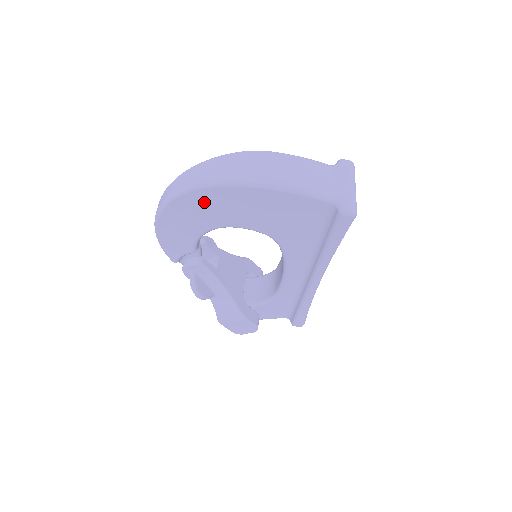
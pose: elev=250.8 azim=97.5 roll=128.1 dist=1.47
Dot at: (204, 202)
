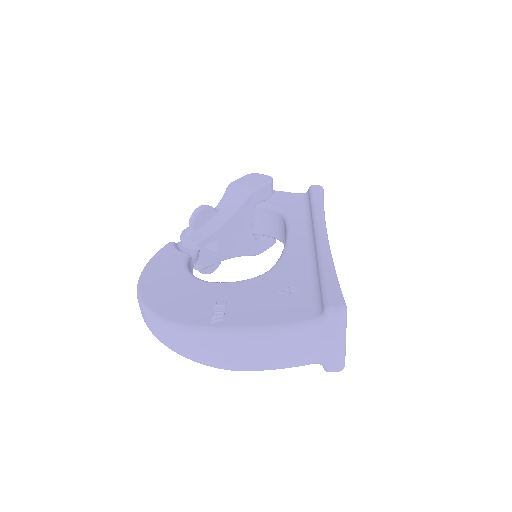
Dot at: occluded
